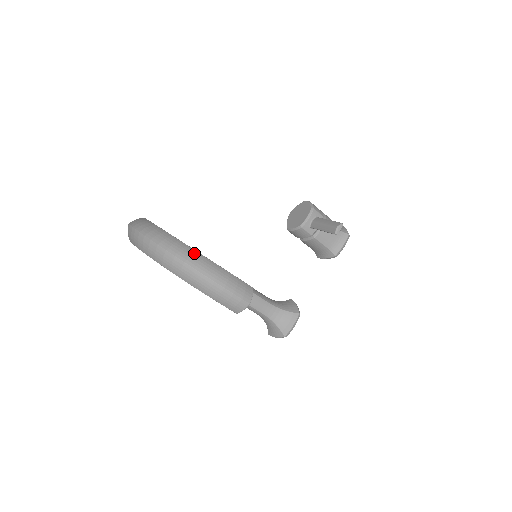
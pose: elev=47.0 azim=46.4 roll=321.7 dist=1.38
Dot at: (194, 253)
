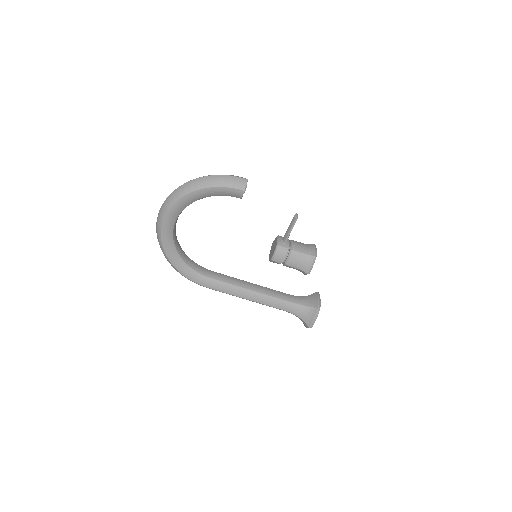
Dot at: occluded
